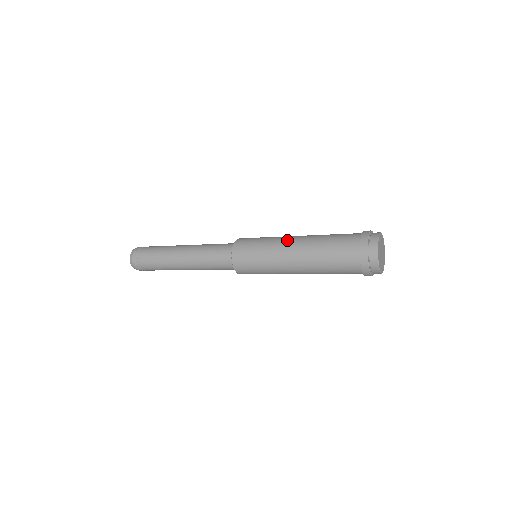
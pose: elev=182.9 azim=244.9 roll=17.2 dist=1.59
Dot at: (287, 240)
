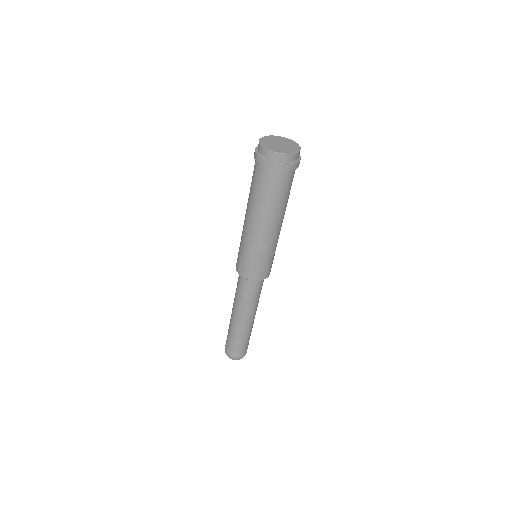
Dot at: occluded
